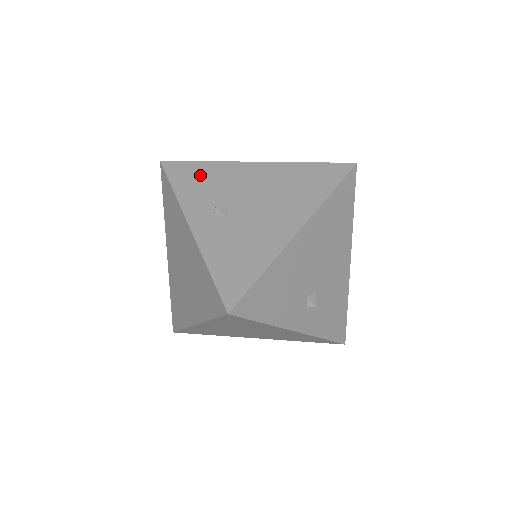
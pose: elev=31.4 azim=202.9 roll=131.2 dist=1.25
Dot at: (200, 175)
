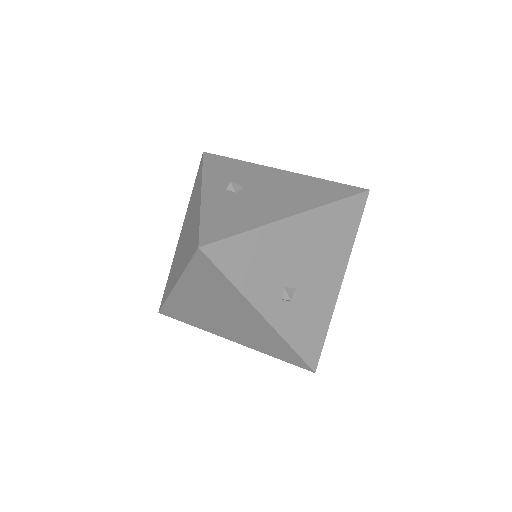
Dot at: (230, 166)
